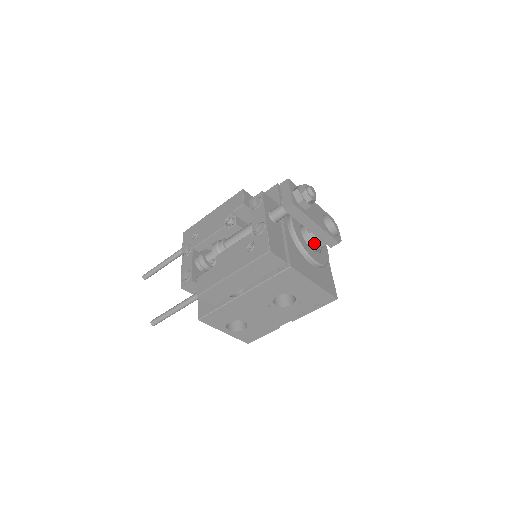
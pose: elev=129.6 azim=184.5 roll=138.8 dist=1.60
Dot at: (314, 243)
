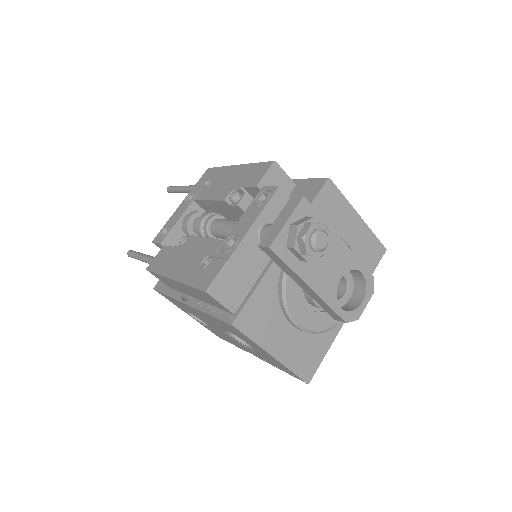
Dot at: occluded
